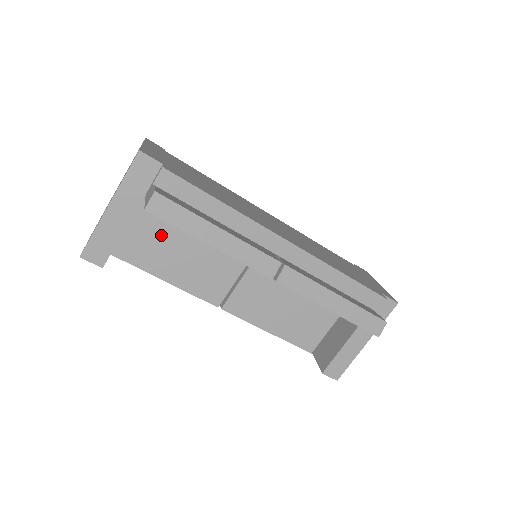
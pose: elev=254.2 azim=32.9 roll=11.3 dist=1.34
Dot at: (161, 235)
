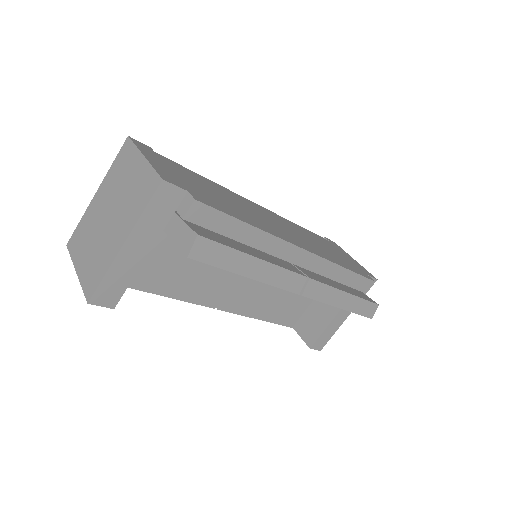
Dot at: (162, 252)
